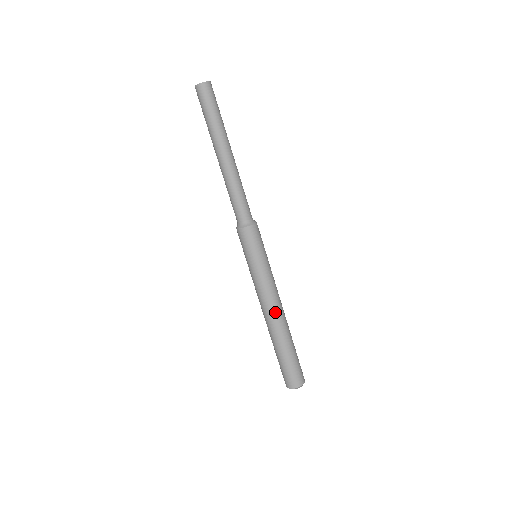
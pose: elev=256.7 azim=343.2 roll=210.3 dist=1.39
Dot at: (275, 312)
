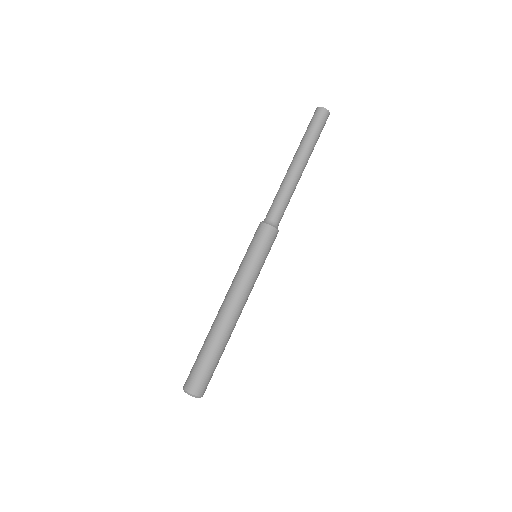
Dot at: (233, 310)
